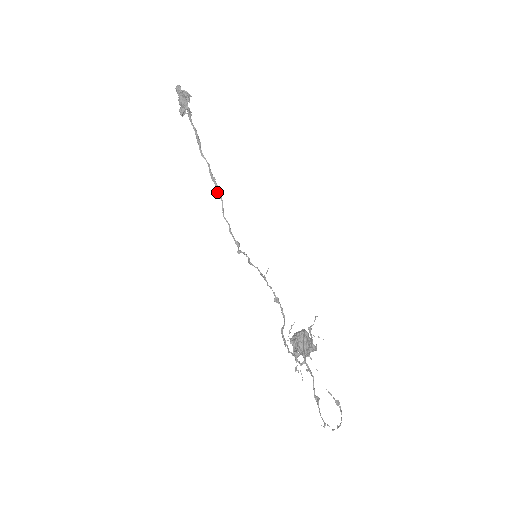
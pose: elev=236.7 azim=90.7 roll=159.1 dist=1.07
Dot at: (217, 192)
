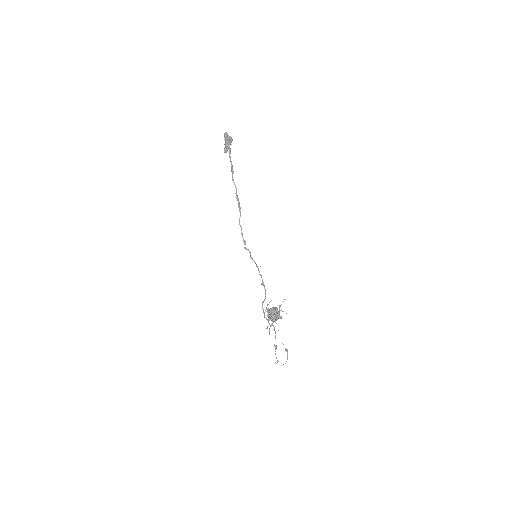
Dot at: (238, 207)
